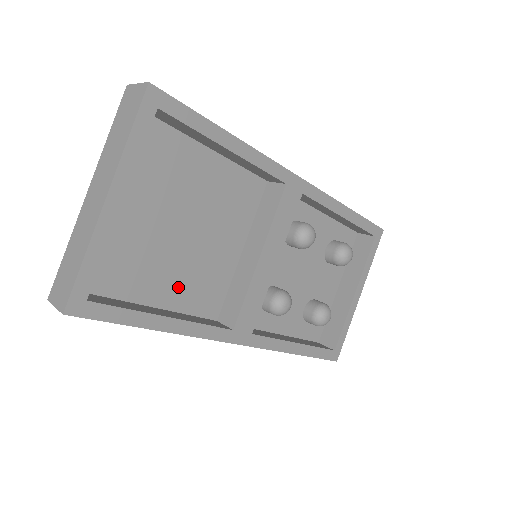
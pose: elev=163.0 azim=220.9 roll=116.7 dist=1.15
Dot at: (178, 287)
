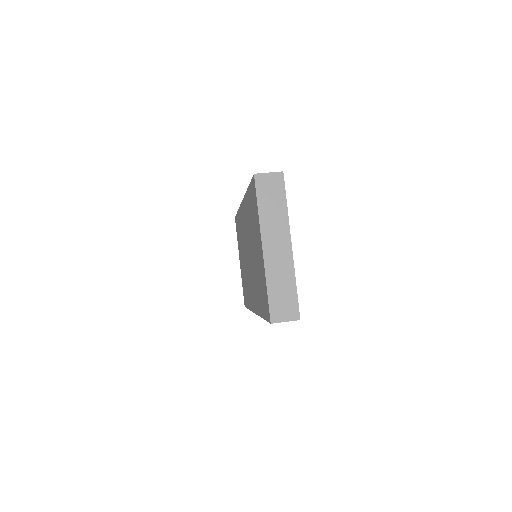
Dot at: occluded
